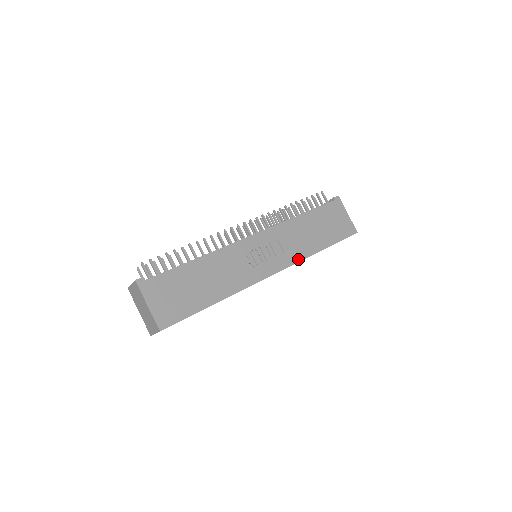
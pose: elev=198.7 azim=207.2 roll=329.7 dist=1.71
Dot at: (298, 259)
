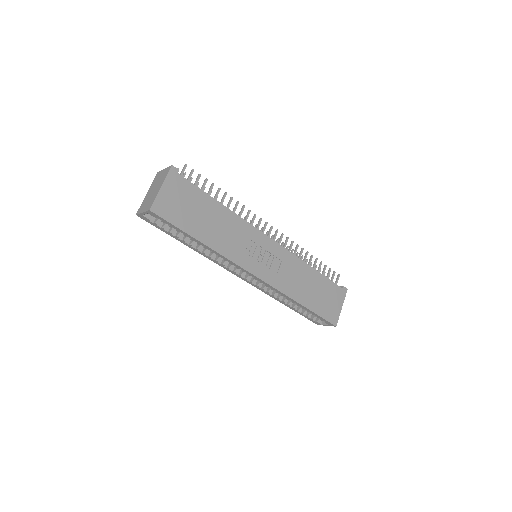
Dot at: (281, 289)
